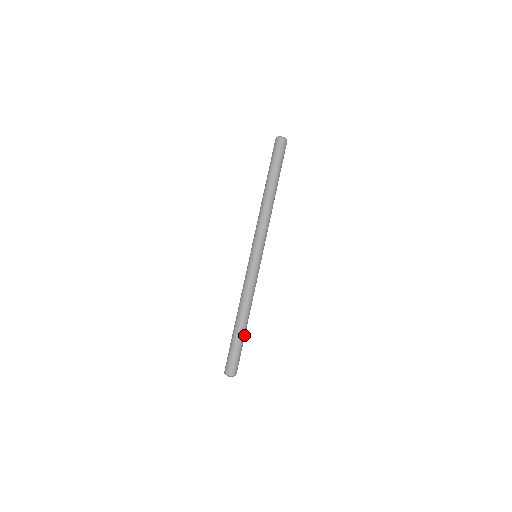
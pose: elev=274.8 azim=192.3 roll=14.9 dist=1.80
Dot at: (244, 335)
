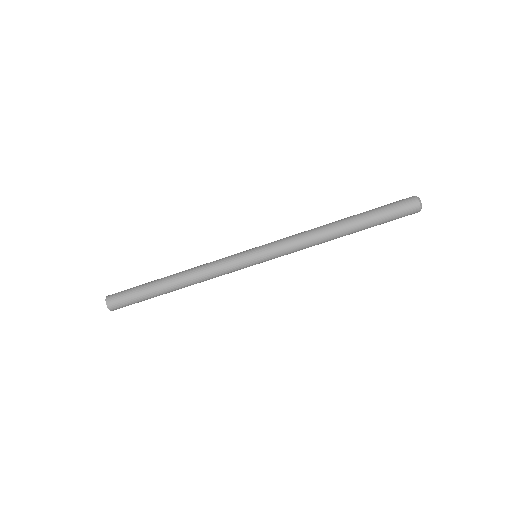
Dot at: (159, 294)
